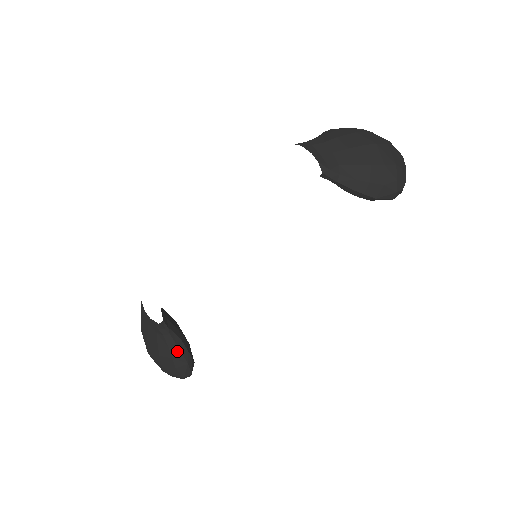
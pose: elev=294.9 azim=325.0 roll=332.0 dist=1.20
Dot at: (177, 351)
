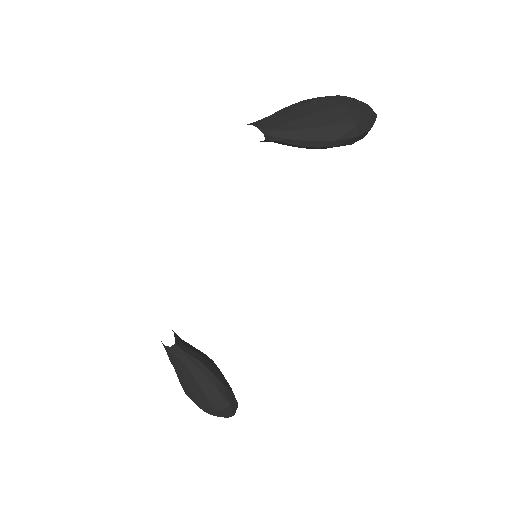
Dot at: (201, 377)
